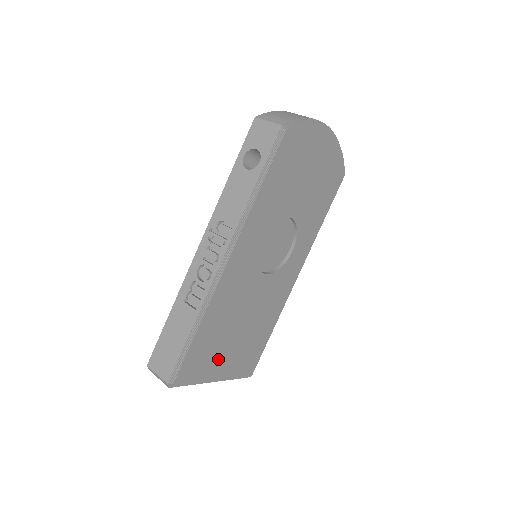
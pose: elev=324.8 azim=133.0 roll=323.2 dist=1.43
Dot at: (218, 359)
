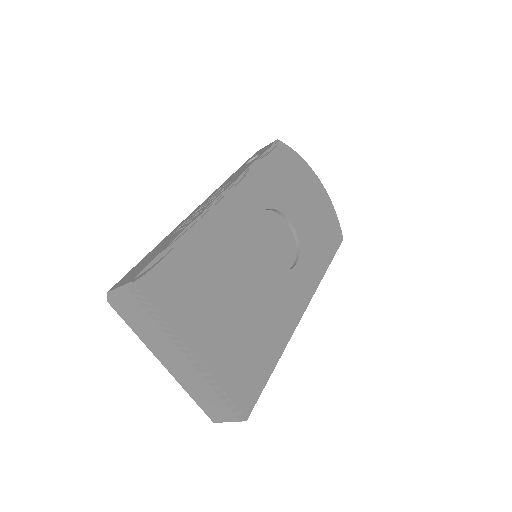
Dot at: (201, 317)
